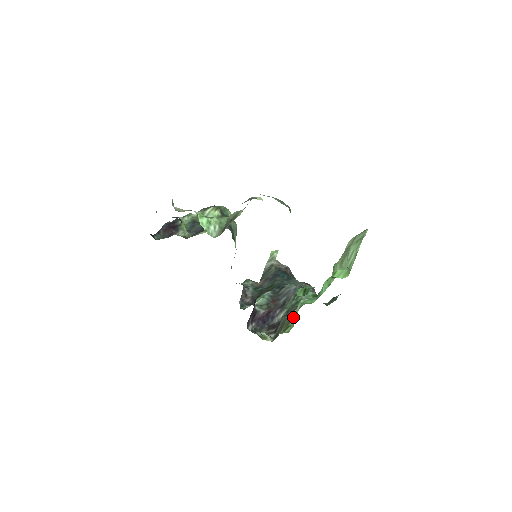
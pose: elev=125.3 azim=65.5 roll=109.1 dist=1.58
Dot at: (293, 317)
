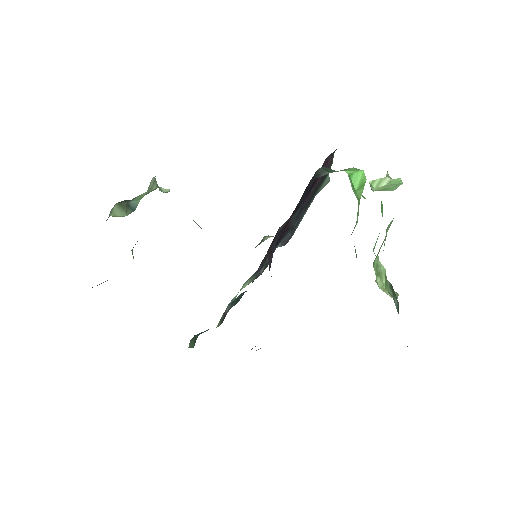
Dot at: occluded
